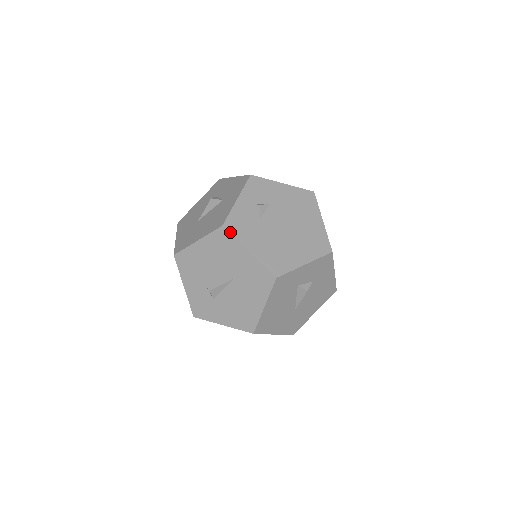
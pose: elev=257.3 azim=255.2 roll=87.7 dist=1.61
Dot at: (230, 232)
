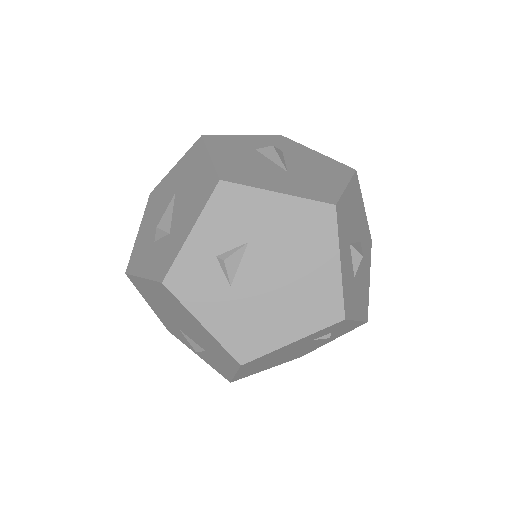
Dot at: (157, 187)
